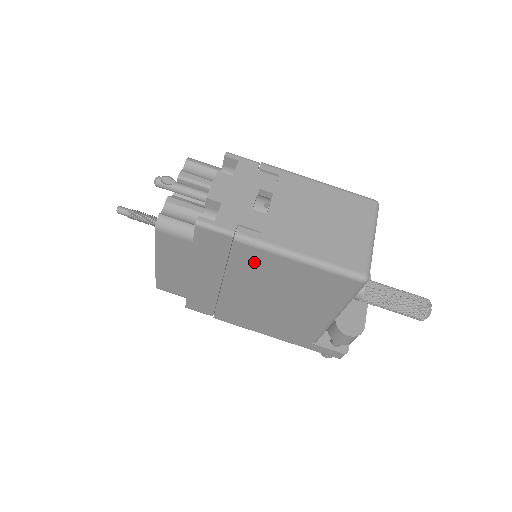
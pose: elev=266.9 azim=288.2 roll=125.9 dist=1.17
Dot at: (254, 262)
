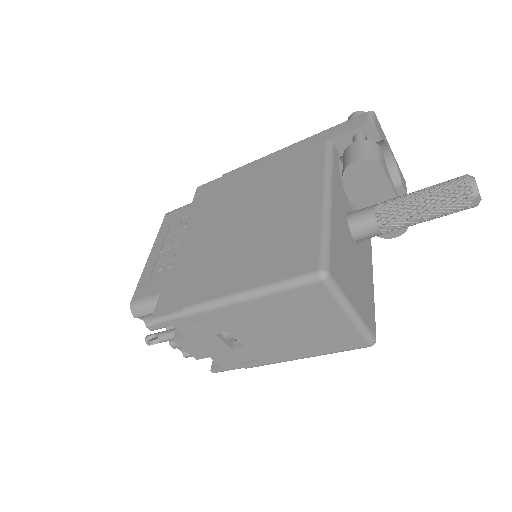
Dot at: occluded
